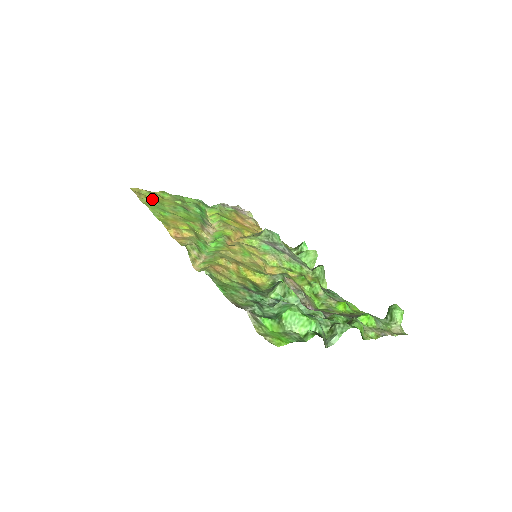
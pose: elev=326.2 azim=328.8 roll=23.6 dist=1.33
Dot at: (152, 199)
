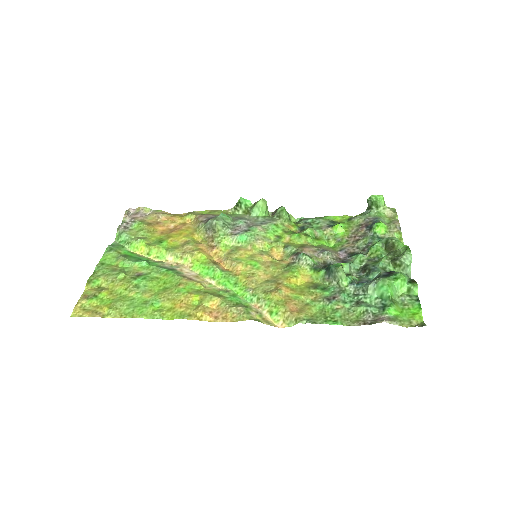
Dot at: (112, 303)
